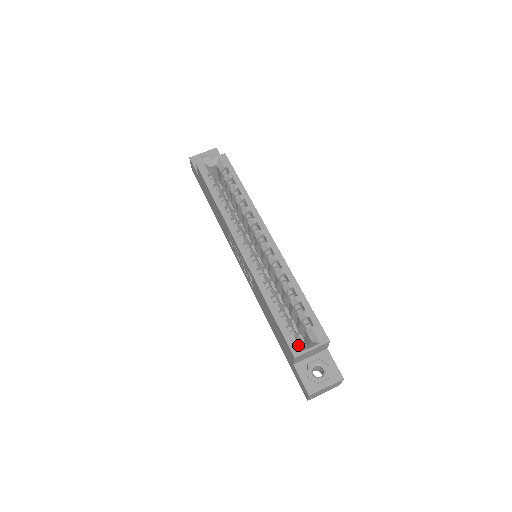
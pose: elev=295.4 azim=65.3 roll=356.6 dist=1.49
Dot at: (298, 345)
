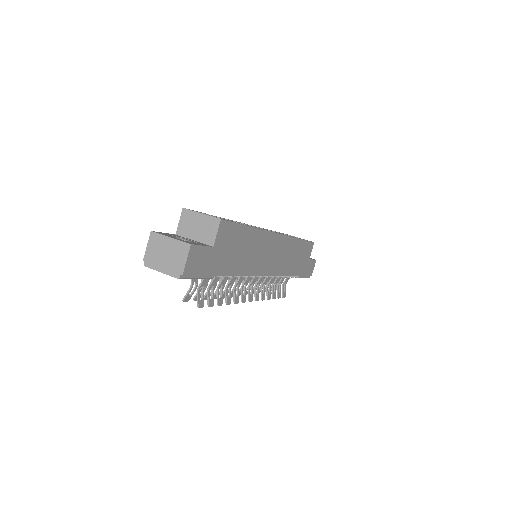
Dot at: occluded
